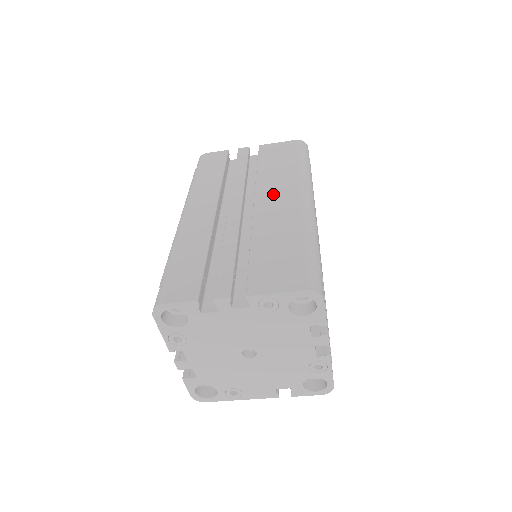
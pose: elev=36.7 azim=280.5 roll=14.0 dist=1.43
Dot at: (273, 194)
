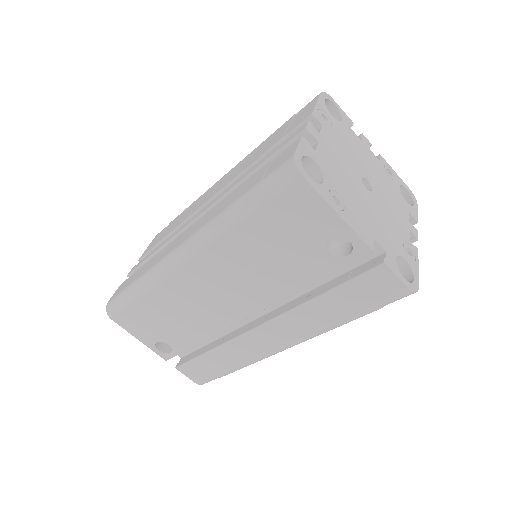
Dot at: occluded
